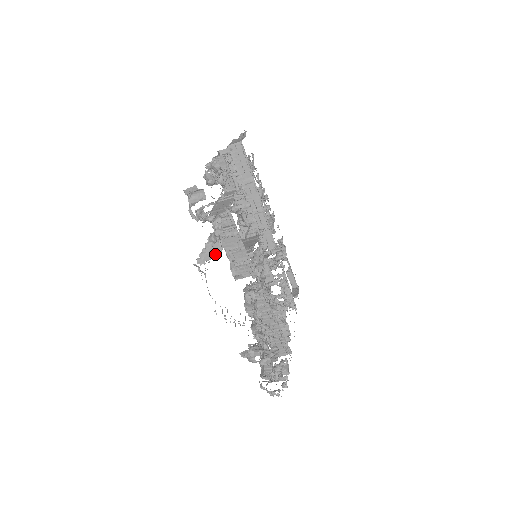
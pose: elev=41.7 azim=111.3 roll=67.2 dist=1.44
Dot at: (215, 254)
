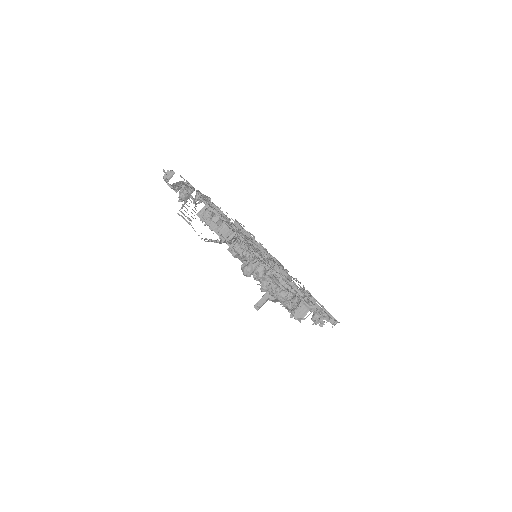
Dot at: occluded
